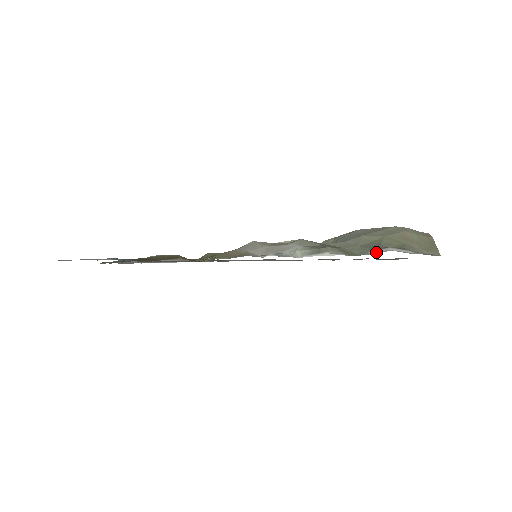
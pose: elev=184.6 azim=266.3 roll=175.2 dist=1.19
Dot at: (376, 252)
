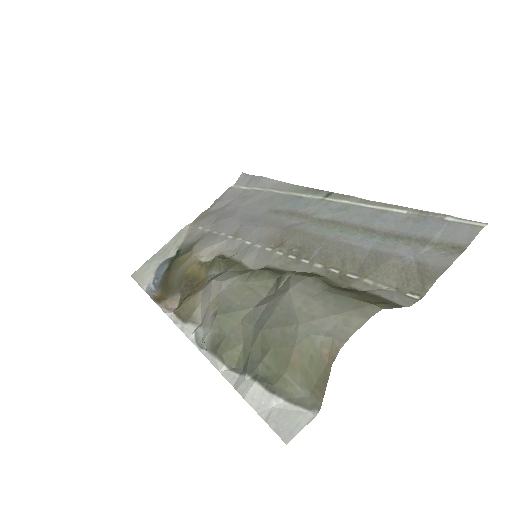
Dot at: (237, 387)
